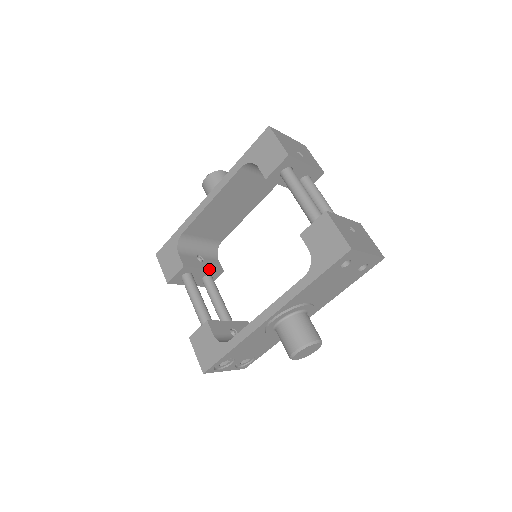
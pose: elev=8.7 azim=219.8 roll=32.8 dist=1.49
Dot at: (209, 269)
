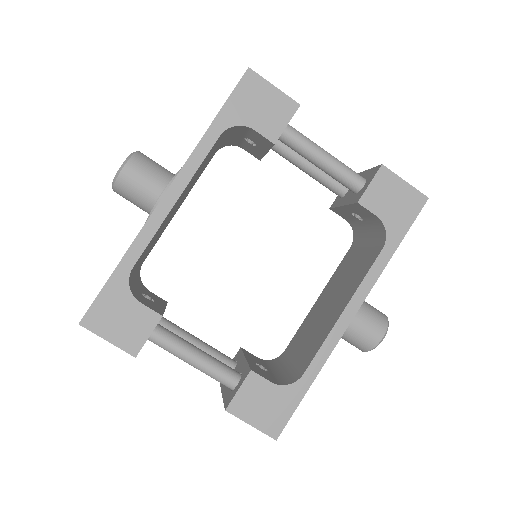
Dot at: (165, 307)
